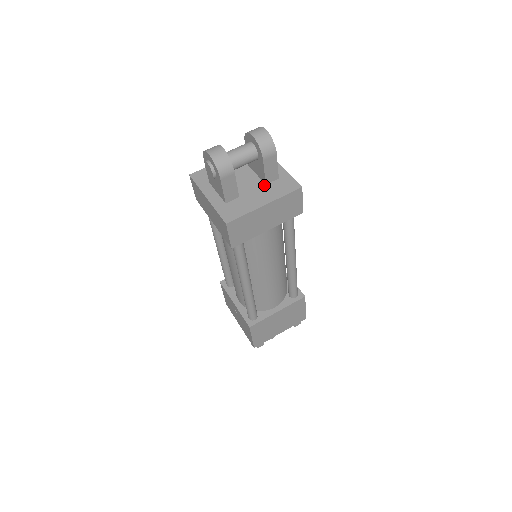
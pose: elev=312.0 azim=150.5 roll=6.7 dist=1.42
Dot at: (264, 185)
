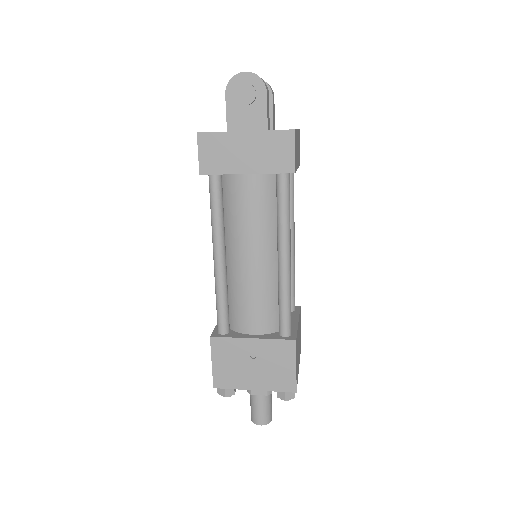
Dot at: occluded
